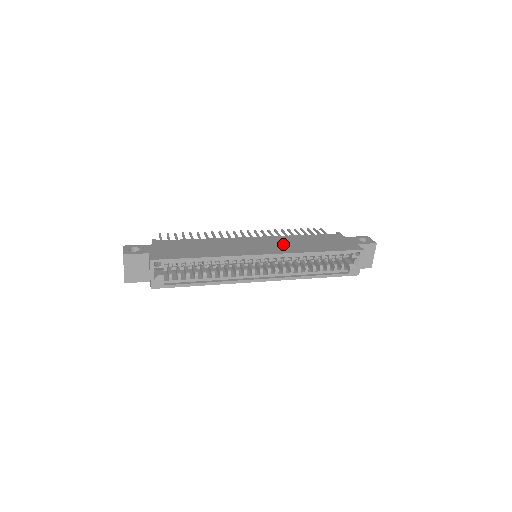
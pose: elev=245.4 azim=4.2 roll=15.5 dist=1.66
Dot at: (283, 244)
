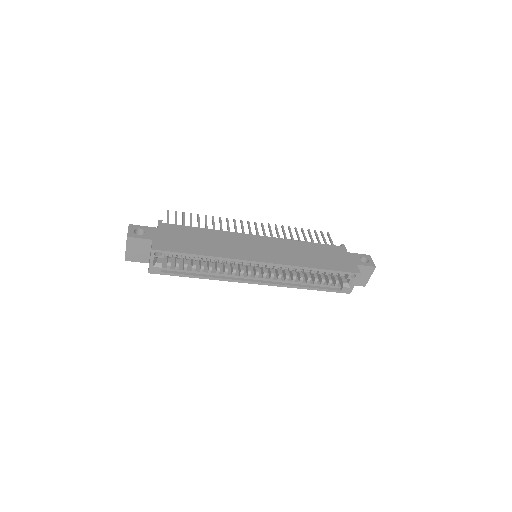
Dot at: (284, 251)
